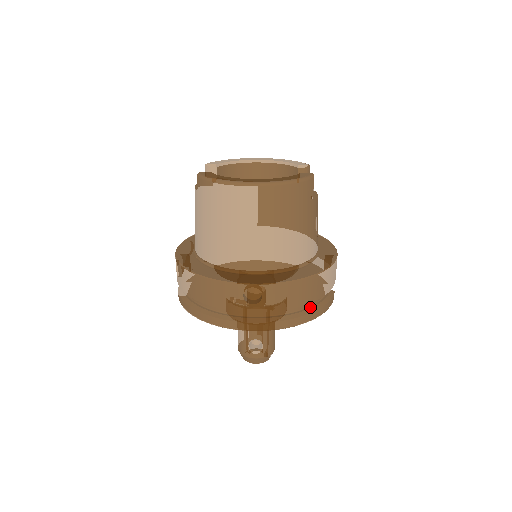
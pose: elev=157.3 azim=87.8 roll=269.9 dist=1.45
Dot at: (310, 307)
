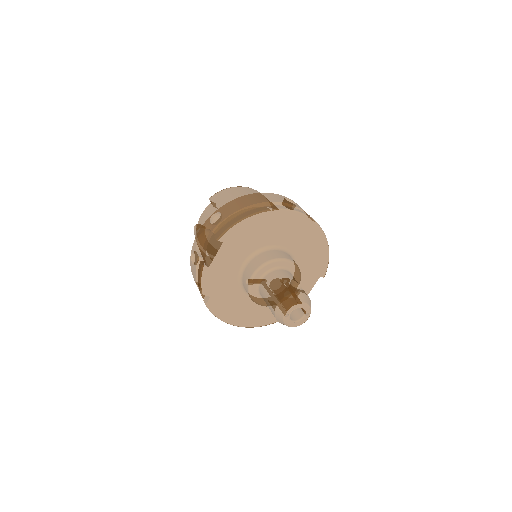
Dot at: occluded
